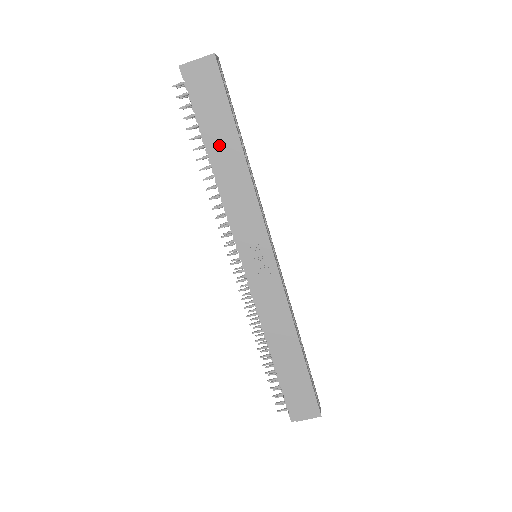
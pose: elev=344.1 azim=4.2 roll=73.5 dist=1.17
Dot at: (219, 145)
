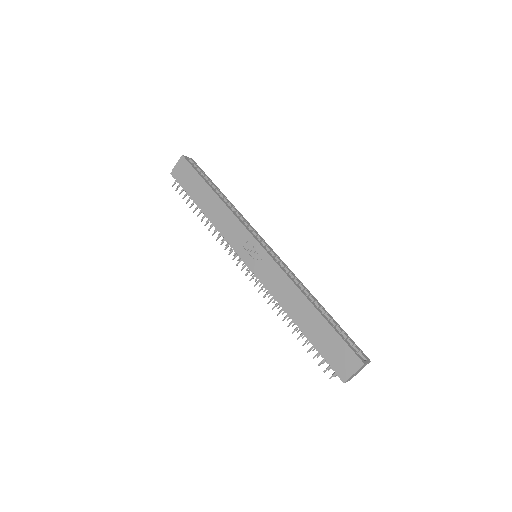
Dot at: (203, 199)
